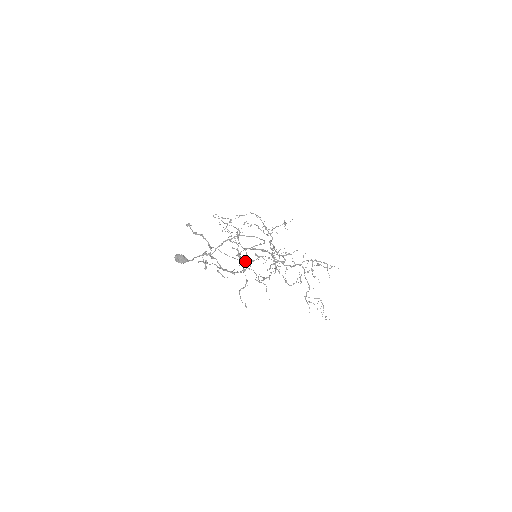
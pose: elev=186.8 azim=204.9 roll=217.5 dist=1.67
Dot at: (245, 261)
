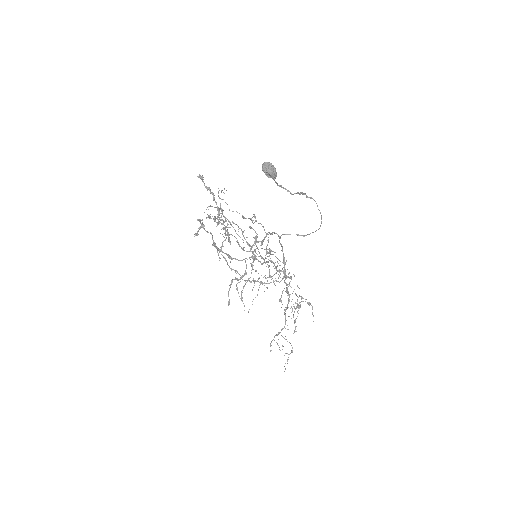
Dot at: (226, 260)
